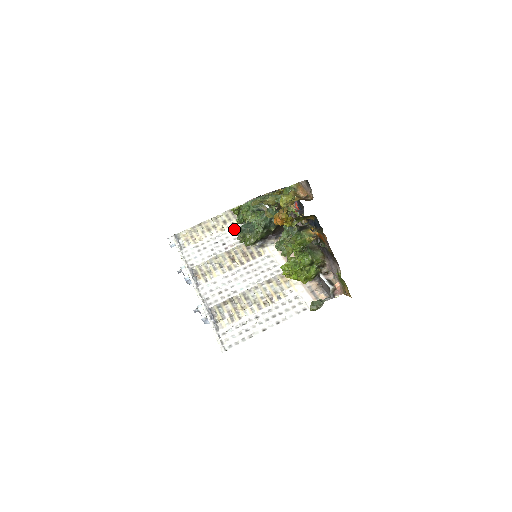
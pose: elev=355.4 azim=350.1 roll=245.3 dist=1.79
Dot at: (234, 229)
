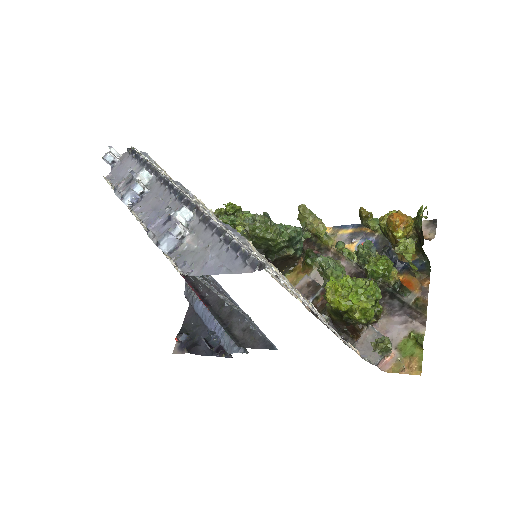
Dot at: occluded
